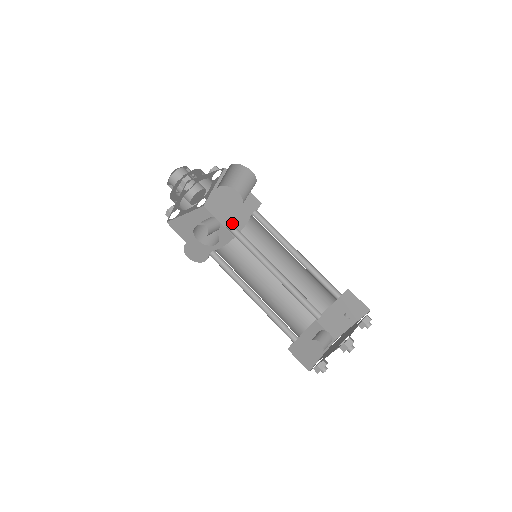
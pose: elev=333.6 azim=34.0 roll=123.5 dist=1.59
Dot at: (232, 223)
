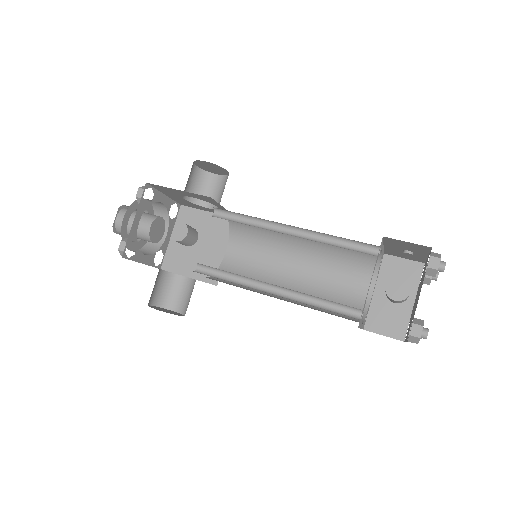
Dot at: occluded
